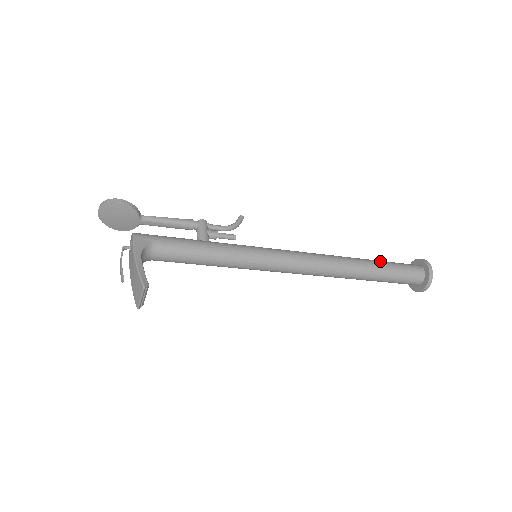
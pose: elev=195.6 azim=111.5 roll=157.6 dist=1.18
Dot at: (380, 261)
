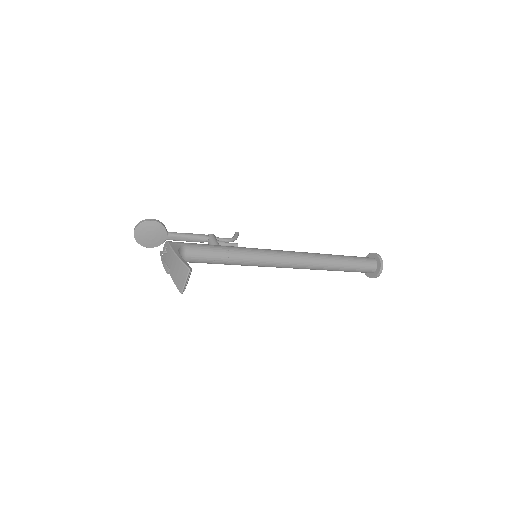
Dot at: occluded
